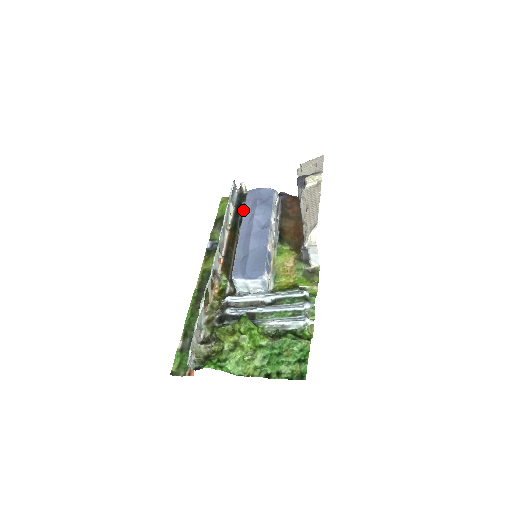
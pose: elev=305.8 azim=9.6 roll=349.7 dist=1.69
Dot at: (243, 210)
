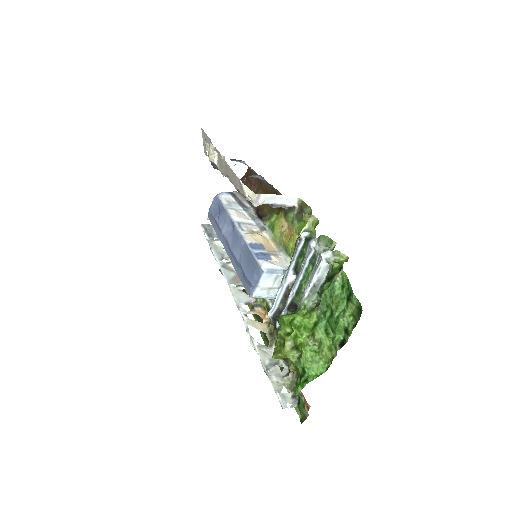
Dot at: occluded
